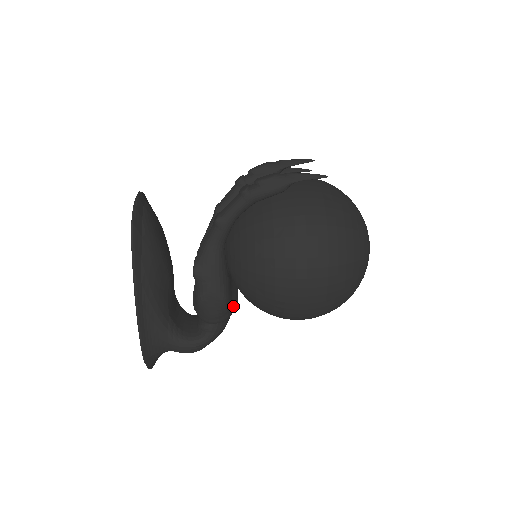
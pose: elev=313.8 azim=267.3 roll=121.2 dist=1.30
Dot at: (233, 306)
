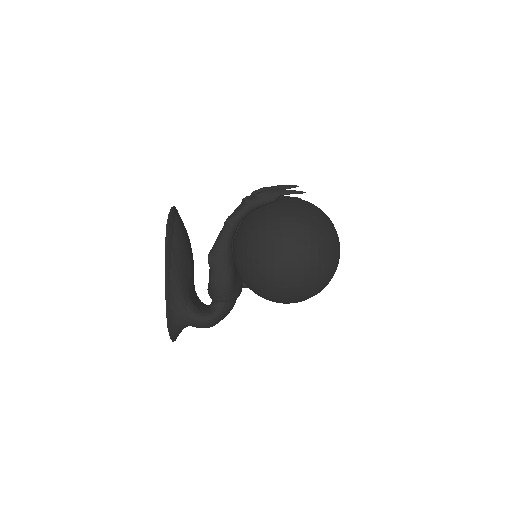
Dot at: (237, 291)
